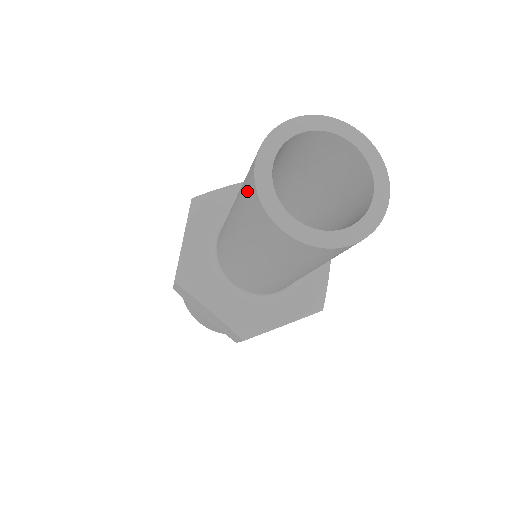
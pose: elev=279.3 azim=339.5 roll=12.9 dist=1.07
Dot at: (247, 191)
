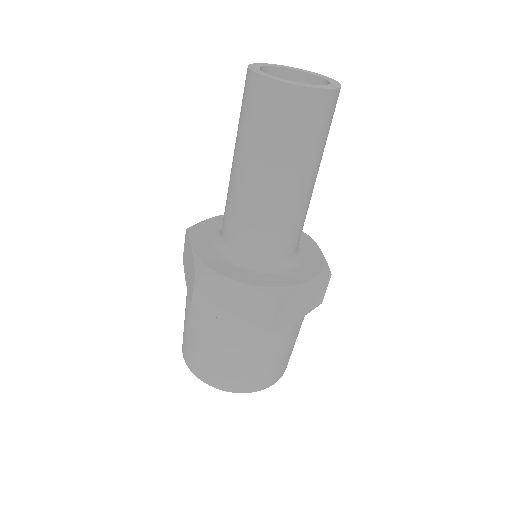
Dot at: occluded
